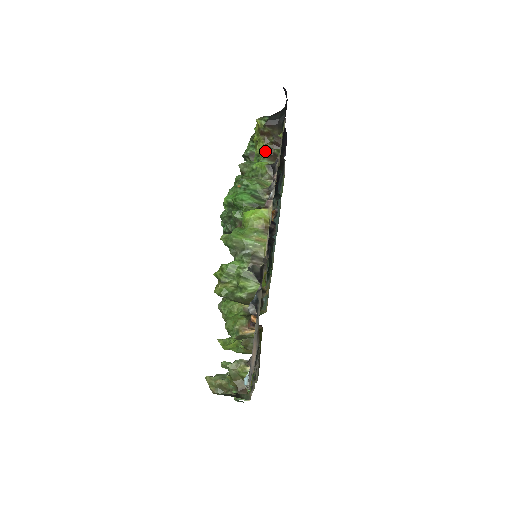
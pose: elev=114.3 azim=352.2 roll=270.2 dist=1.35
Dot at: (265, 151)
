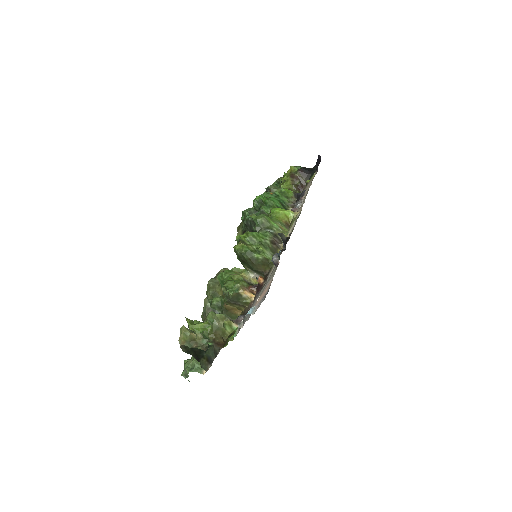
Dot at: (290, 188)
